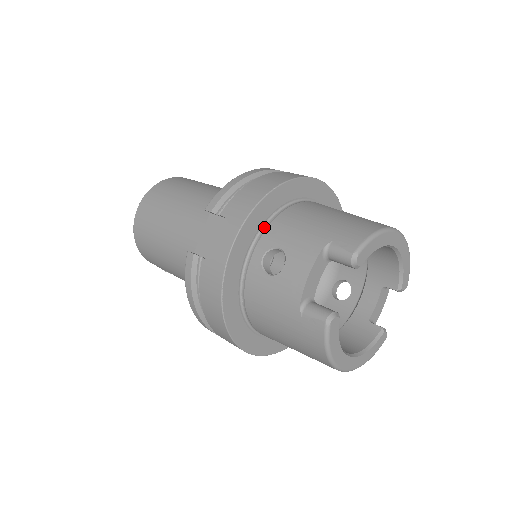
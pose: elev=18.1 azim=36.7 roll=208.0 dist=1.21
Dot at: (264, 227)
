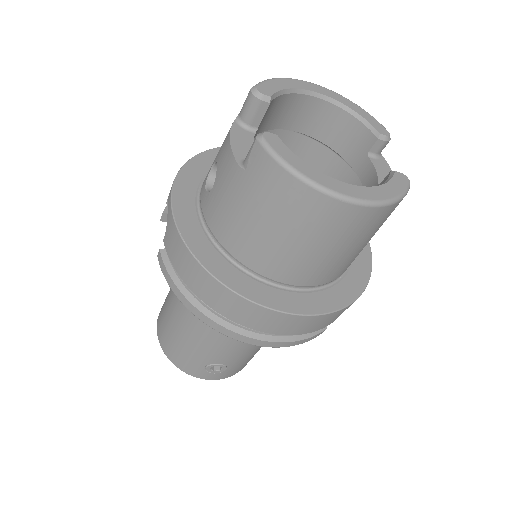
Dot at: occluded
